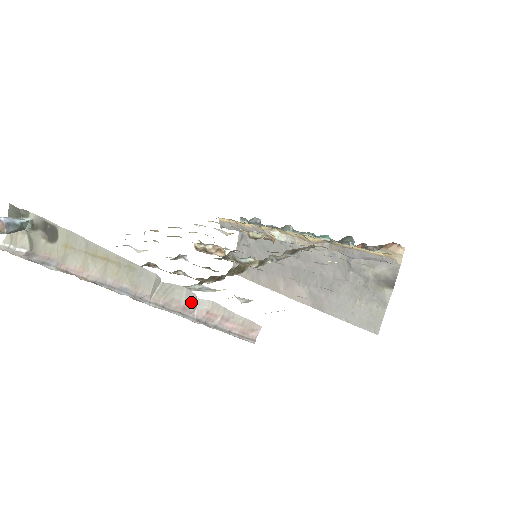
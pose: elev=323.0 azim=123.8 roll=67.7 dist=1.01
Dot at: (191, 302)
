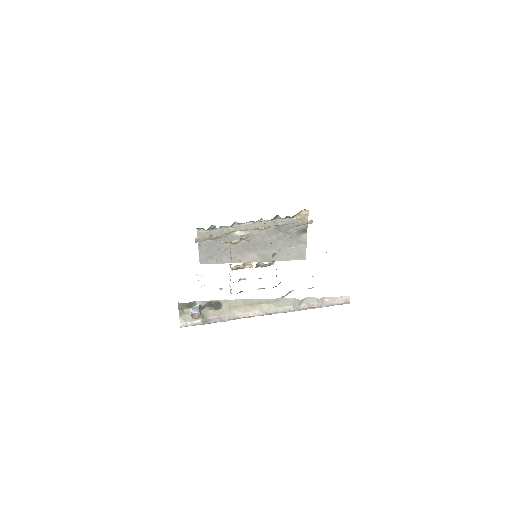
Dot at: (315, 301)
